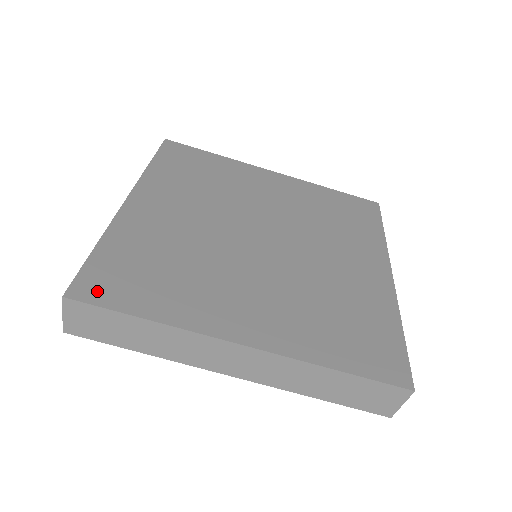
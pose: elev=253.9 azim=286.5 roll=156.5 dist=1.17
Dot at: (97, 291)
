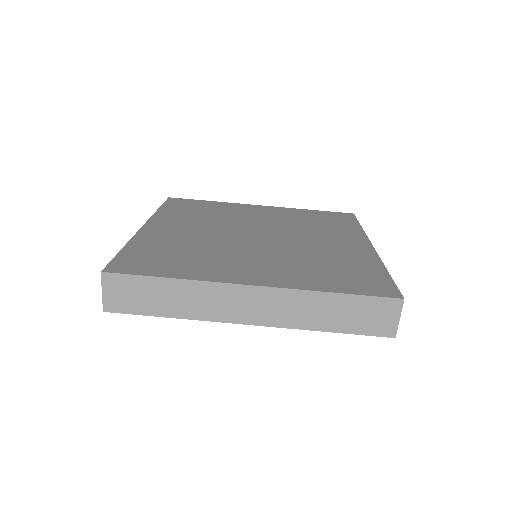
Dot at: (128, 268)
